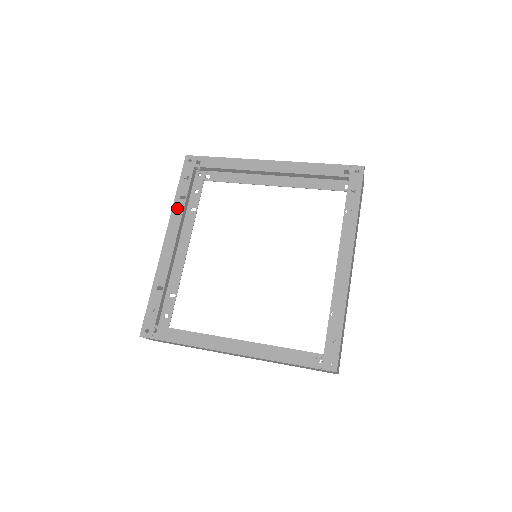
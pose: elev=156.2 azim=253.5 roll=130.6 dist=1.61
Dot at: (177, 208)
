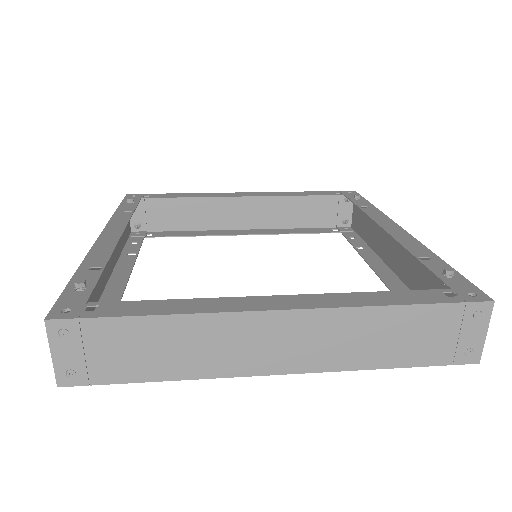
Dot at: (120, 217)
